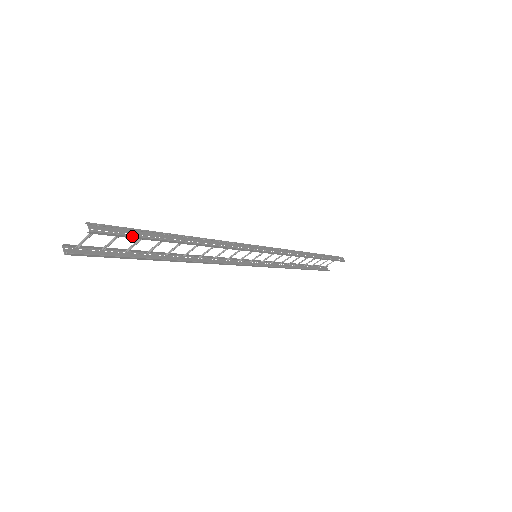
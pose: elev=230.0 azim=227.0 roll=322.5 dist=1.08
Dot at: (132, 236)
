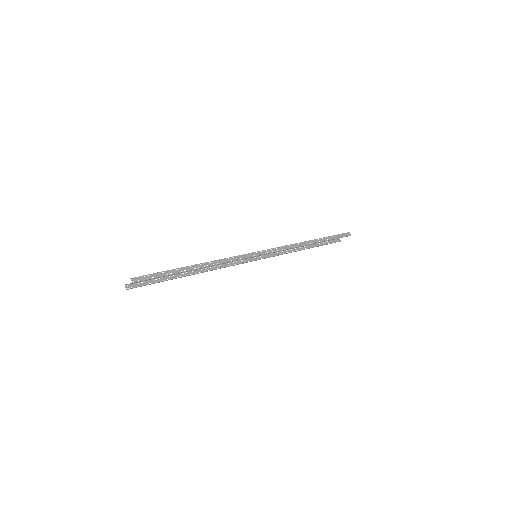
Dot at: occluded
